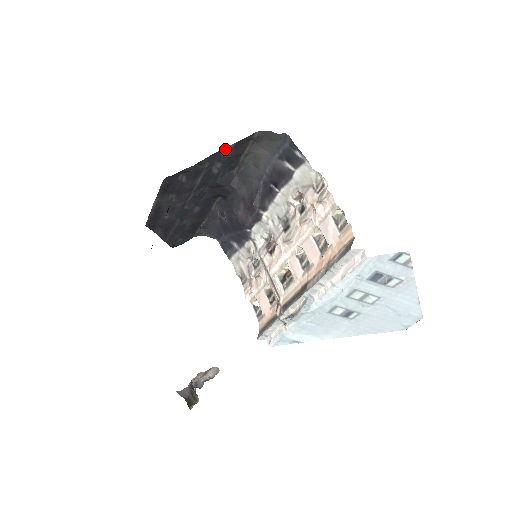
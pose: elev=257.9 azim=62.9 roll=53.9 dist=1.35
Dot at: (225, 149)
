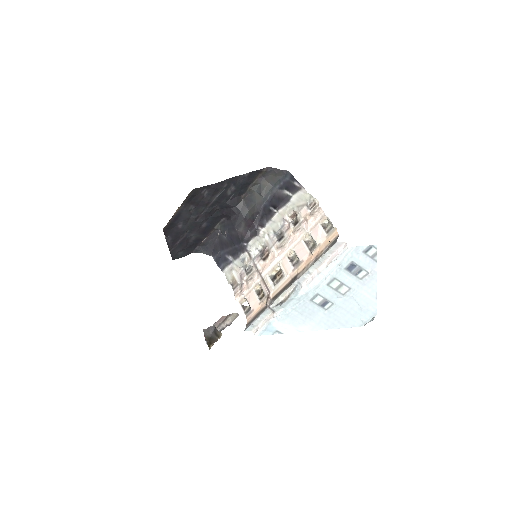
Dot at: (241, 176)
